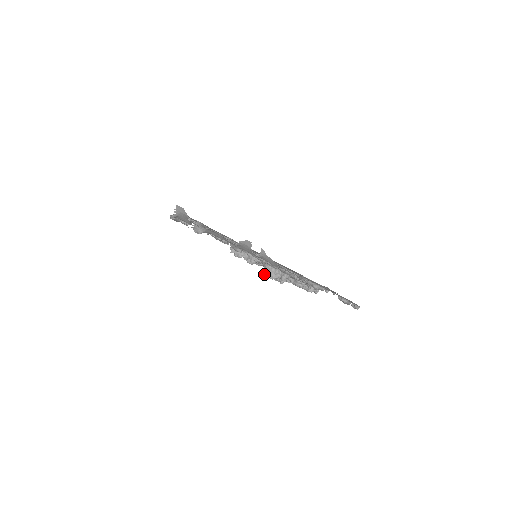
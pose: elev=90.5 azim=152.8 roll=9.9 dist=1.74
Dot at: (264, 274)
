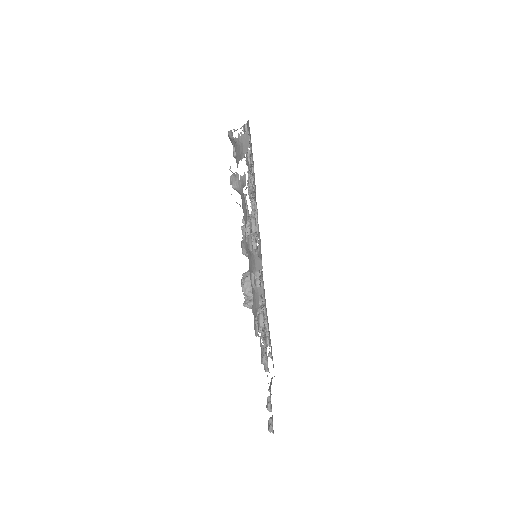
Dot at: (242, 277)
